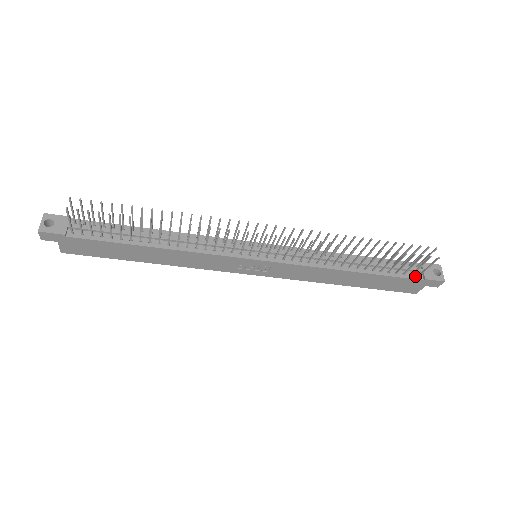
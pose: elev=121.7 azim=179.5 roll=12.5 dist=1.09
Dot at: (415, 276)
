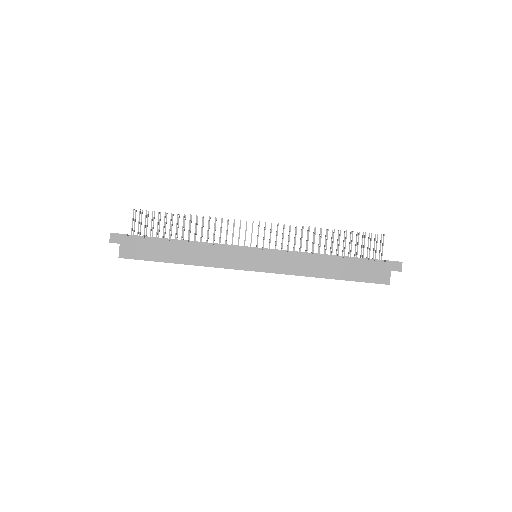
Dot at: (378, 261)
